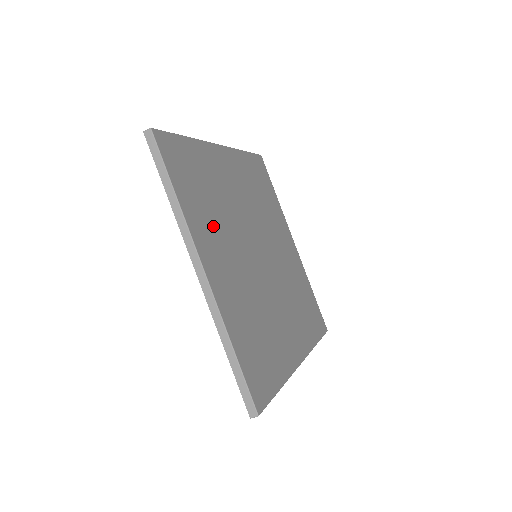
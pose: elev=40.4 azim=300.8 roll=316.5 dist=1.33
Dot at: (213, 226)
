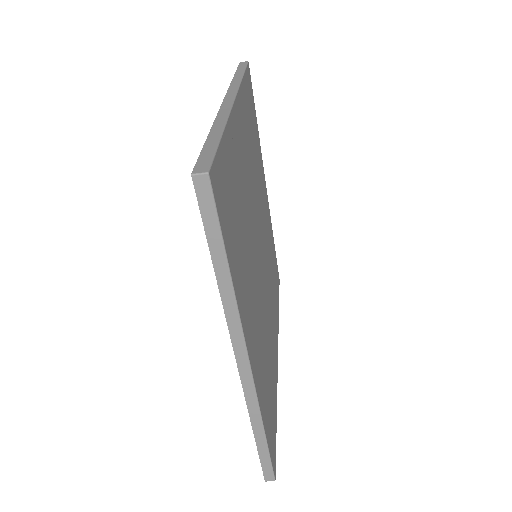
Dot at: (246, 275)
